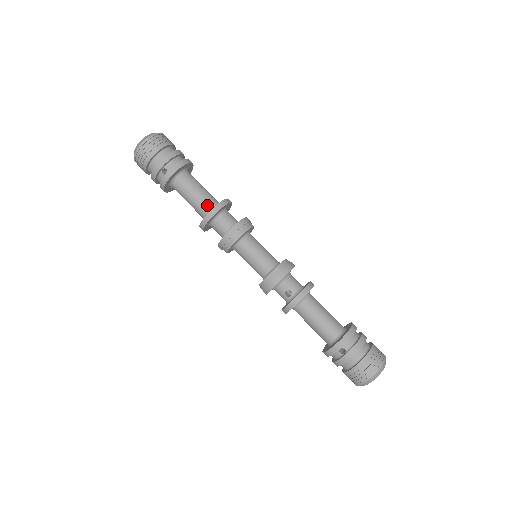
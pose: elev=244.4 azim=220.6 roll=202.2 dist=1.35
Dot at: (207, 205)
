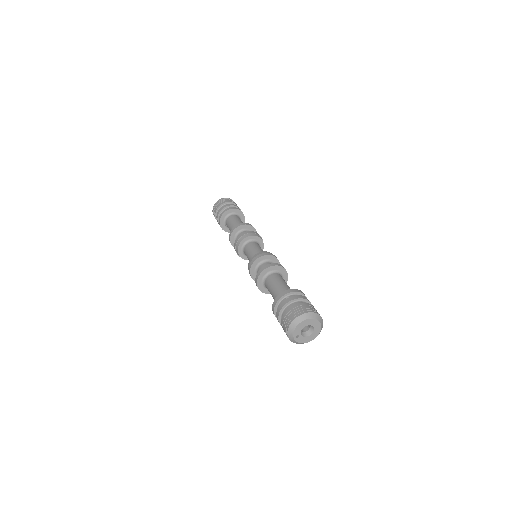
Dot at: occluded
